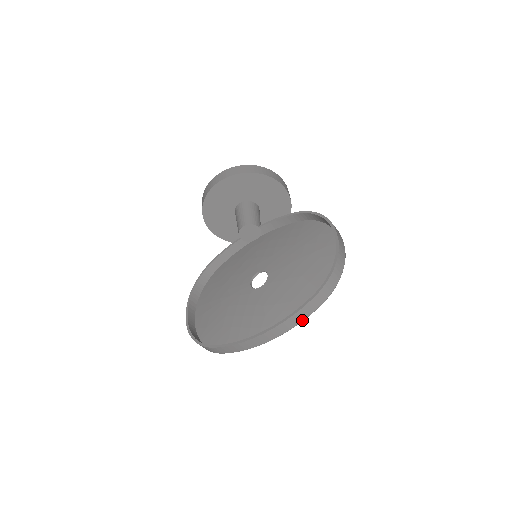
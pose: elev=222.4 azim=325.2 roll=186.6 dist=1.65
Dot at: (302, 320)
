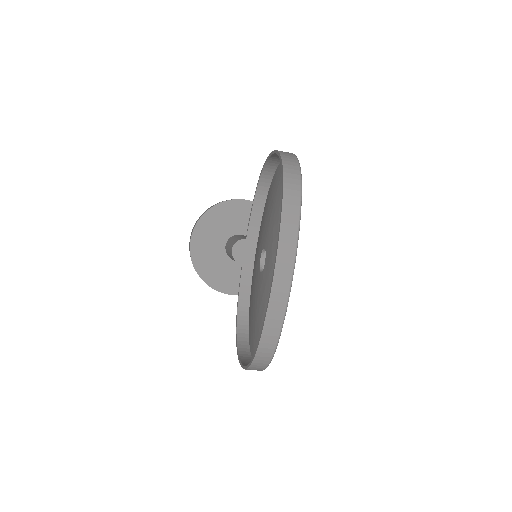
Dot at: (297, 225)
